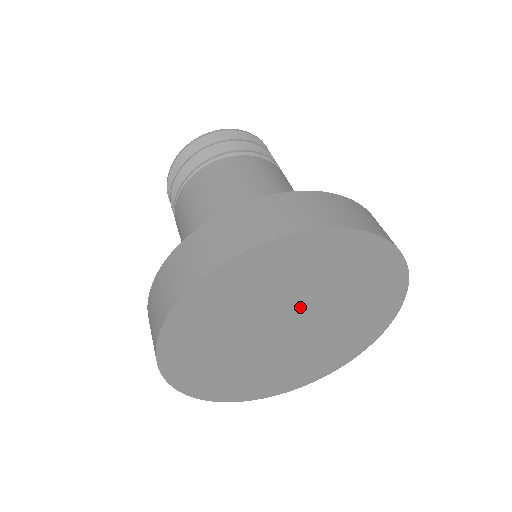
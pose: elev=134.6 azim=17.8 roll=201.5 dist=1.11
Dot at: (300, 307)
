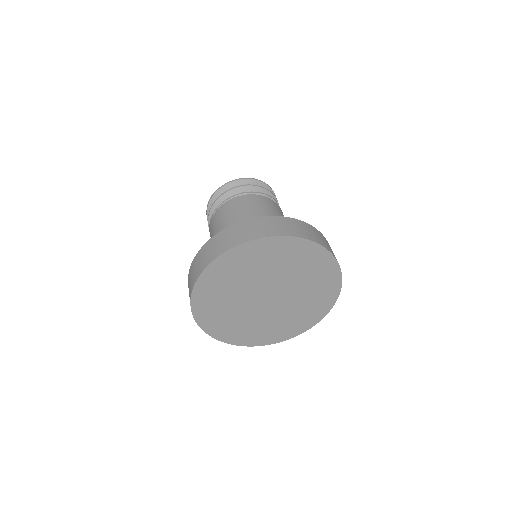
Dot at: (282, 285)
